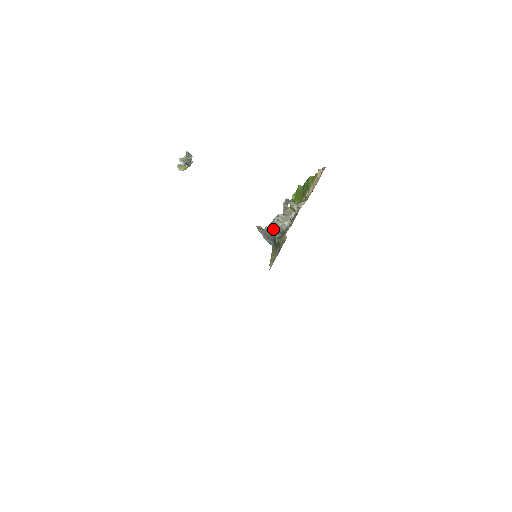
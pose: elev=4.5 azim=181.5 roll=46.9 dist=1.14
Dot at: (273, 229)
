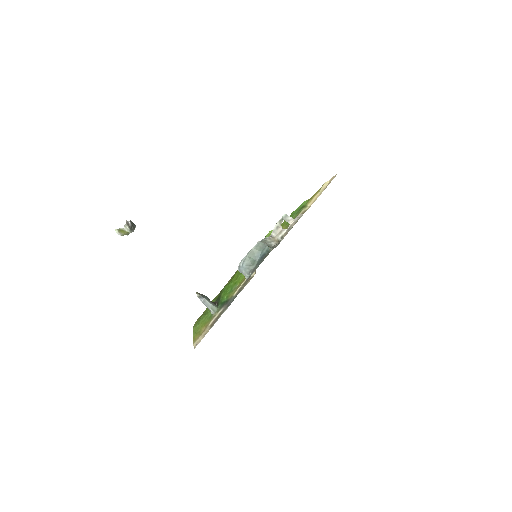
Dot at: (265, 244)
